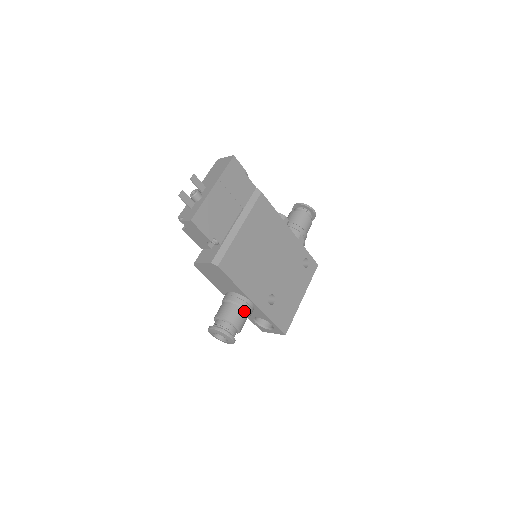
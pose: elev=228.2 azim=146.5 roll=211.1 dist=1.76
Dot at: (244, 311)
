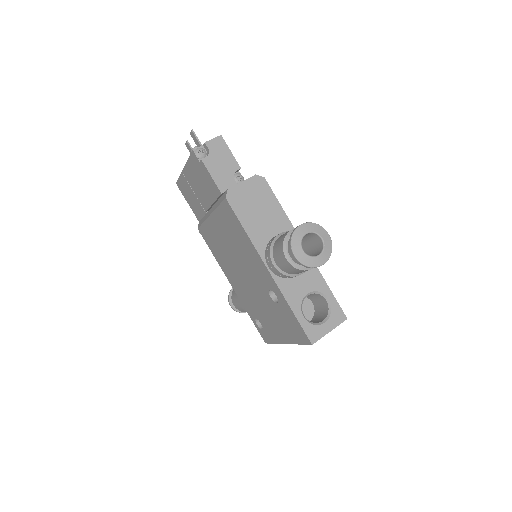
Dot at: occluded
